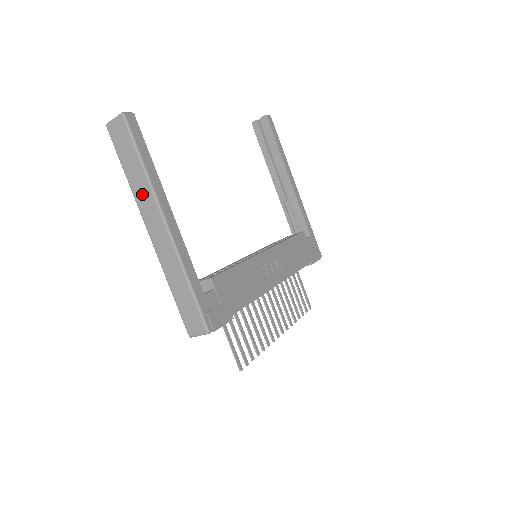
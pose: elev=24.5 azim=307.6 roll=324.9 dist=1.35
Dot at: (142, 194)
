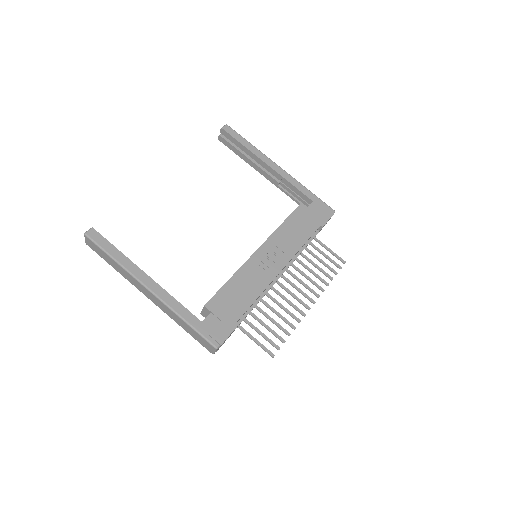
Dot at: (127, 276)
